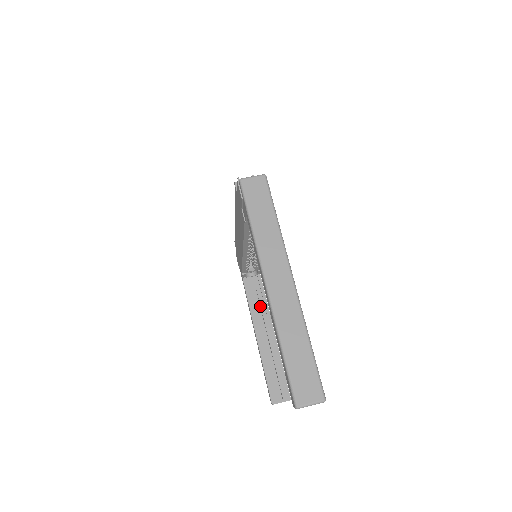
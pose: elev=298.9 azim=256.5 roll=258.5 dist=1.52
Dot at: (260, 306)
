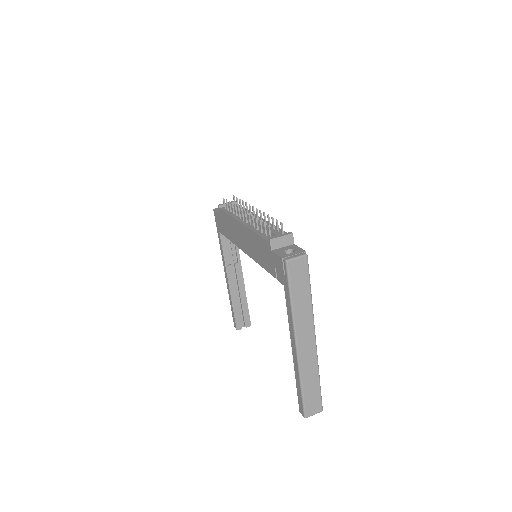
Dot at: (233, 256)
